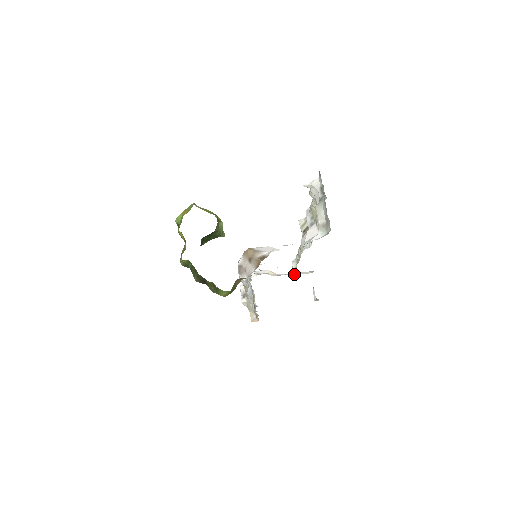
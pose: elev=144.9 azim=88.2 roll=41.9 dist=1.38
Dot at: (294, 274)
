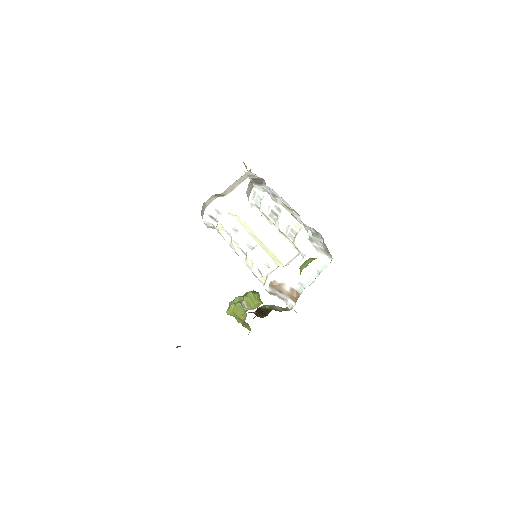
Dot at: (243, 193)
